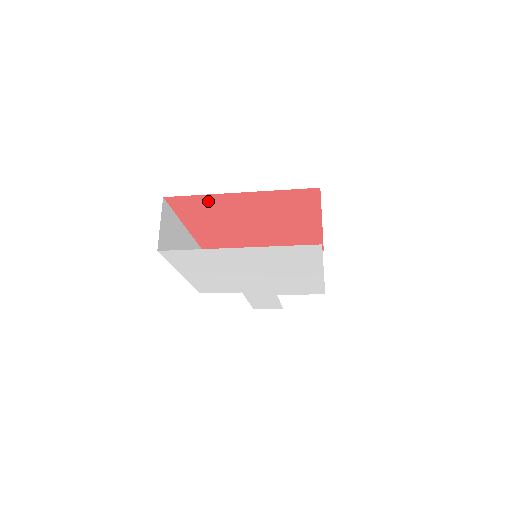
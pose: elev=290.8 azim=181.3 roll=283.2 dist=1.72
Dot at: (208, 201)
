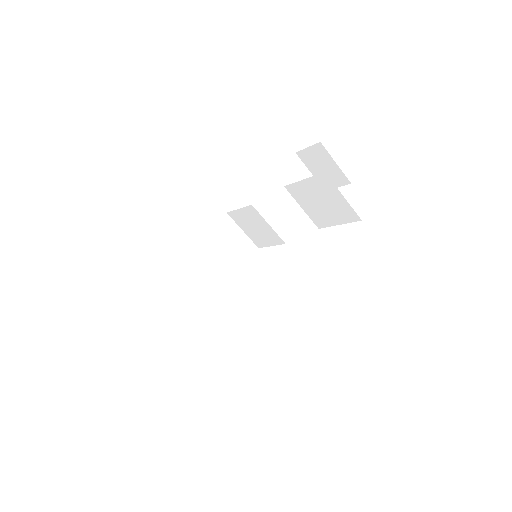
Dot at: occluded
